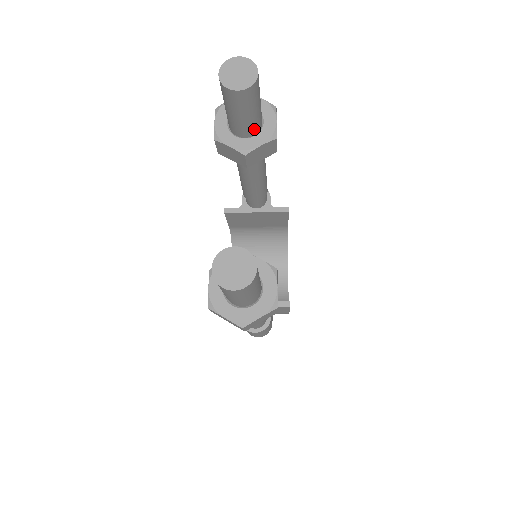
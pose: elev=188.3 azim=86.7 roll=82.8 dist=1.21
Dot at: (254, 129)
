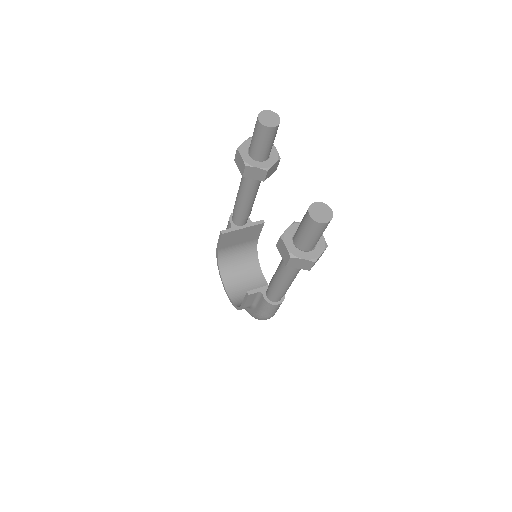
Dot at: (269, 154)
